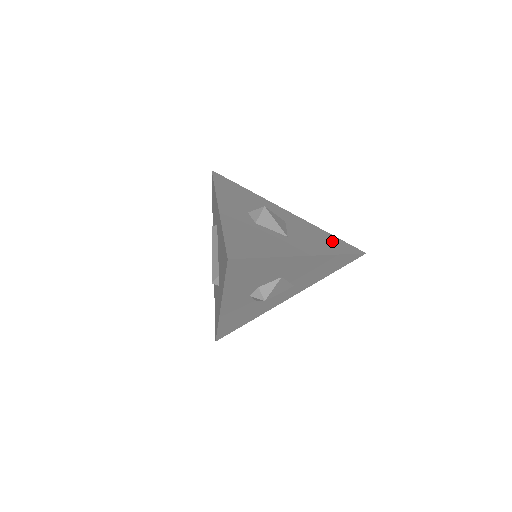
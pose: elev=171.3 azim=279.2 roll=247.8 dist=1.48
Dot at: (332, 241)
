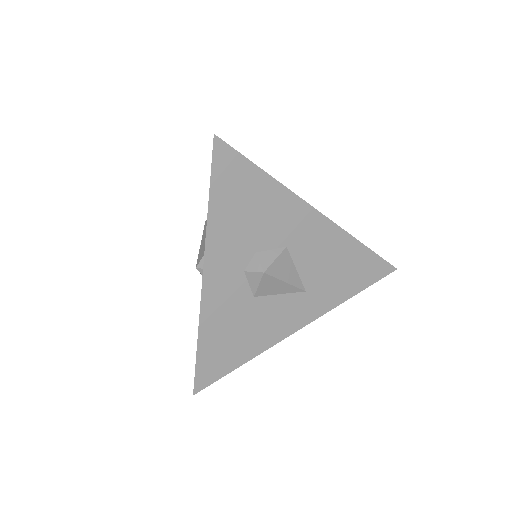
Dot at: occluded
